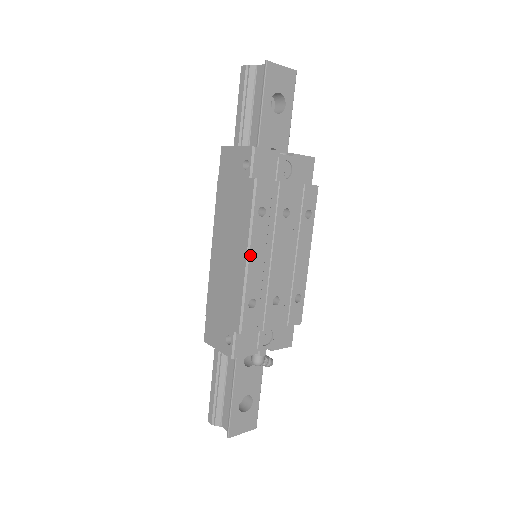
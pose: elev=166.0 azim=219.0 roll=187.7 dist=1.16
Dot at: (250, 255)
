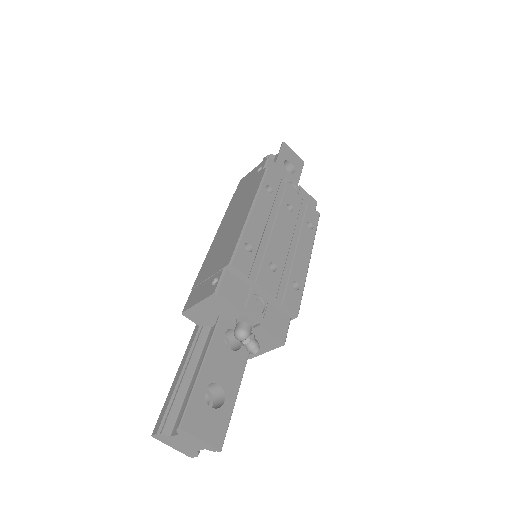
Dot at: (254, 209)
